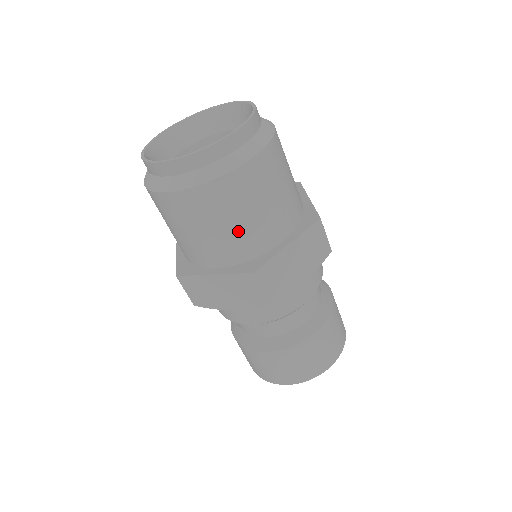
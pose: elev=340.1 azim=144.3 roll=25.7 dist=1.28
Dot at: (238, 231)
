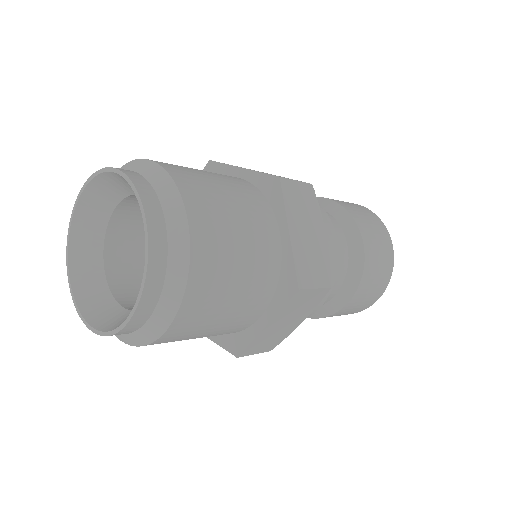
Dot at: occluded
